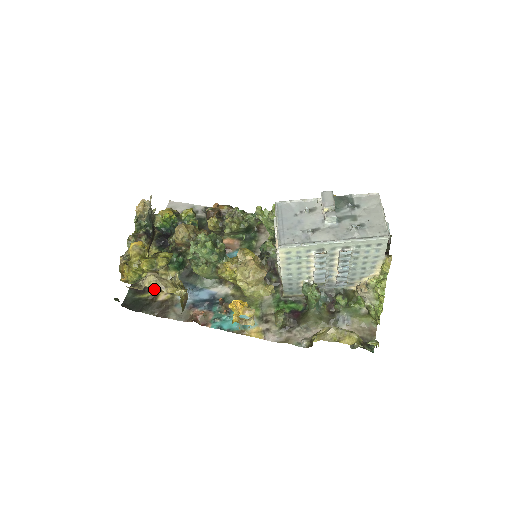
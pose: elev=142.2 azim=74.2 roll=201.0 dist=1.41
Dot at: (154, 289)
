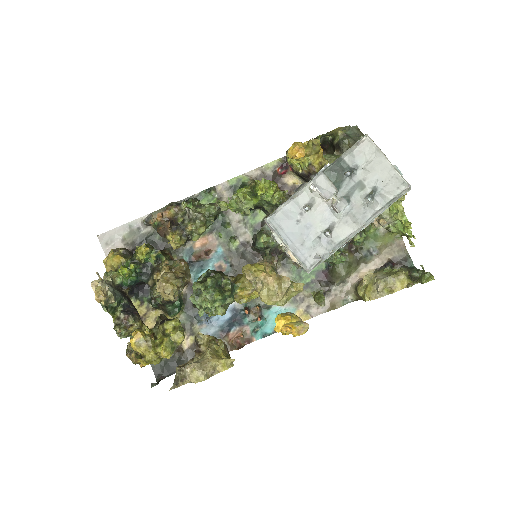
Dot at: occluded
